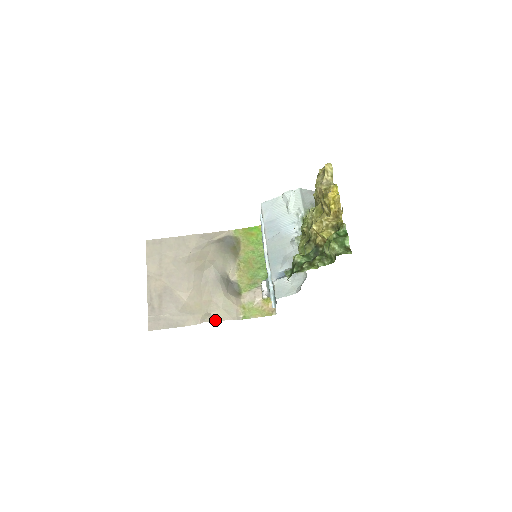
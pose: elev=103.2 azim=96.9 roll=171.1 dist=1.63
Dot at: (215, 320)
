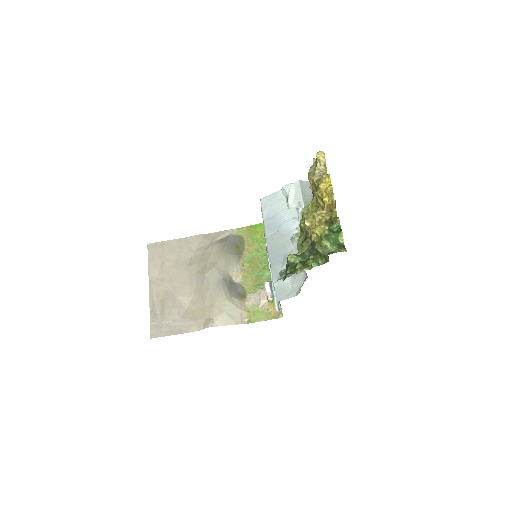
Dot at: (218, 325)
